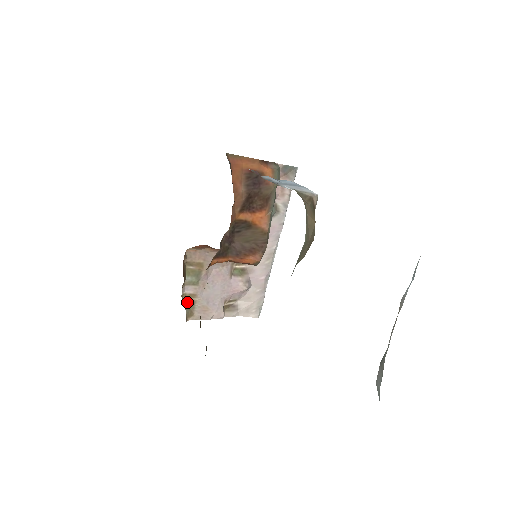
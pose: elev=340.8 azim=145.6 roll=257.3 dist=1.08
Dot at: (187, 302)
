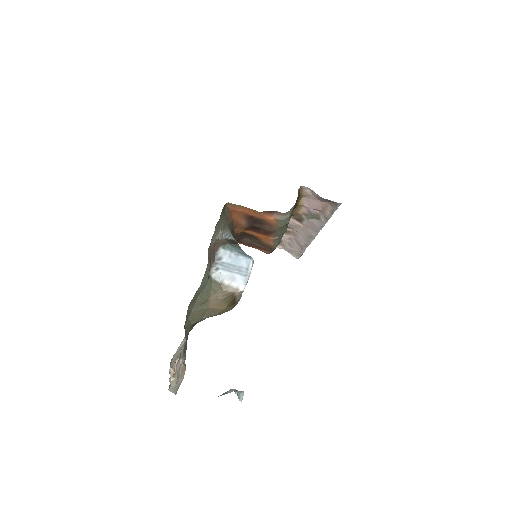
Dot at: occluded
